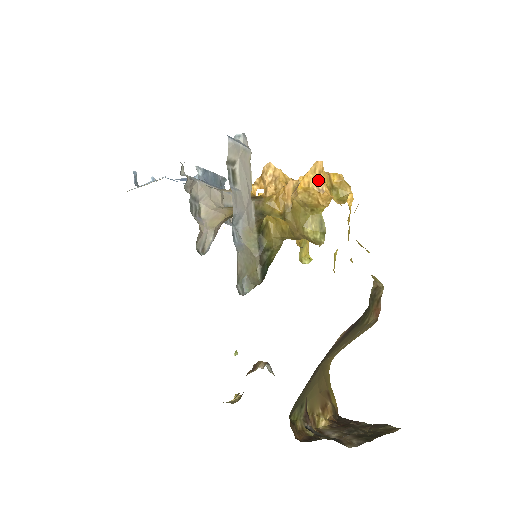
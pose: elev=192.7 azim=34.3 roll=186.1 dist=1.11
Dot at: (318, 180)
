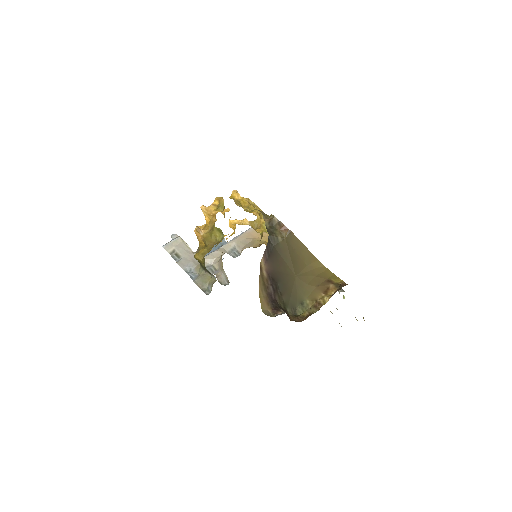
Dot at: (209, 213)
